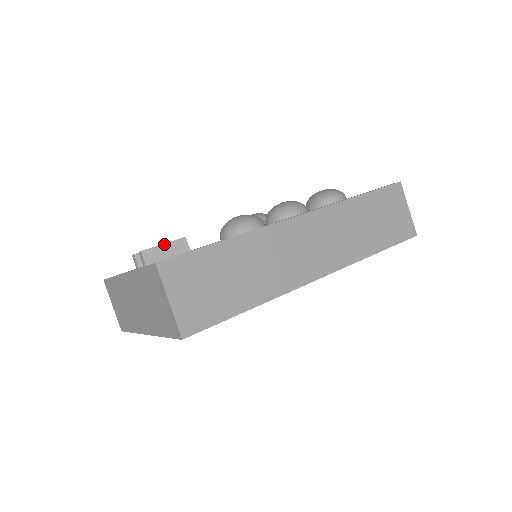
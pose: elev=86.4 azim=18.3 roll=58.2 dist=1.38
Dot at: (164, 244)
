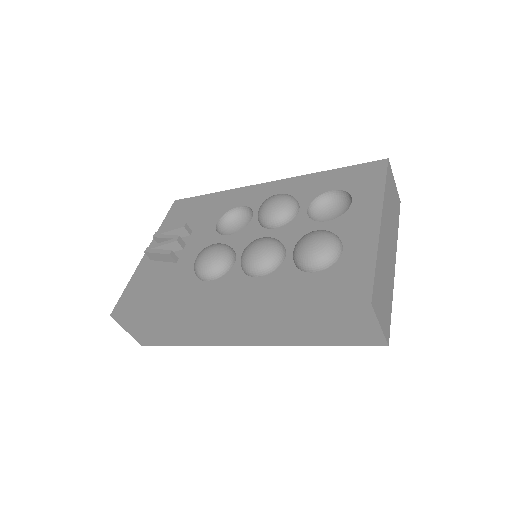
Dot at: (157, 253)
